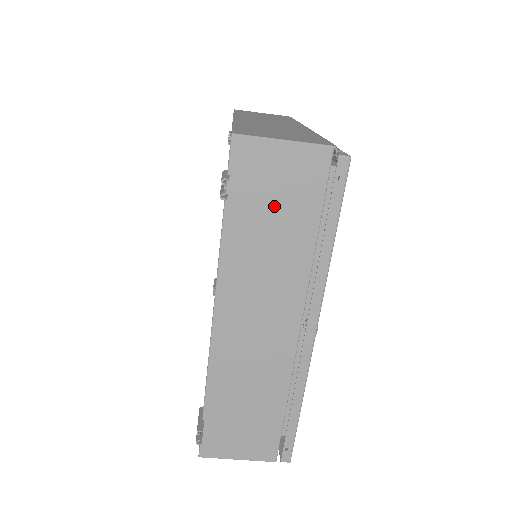
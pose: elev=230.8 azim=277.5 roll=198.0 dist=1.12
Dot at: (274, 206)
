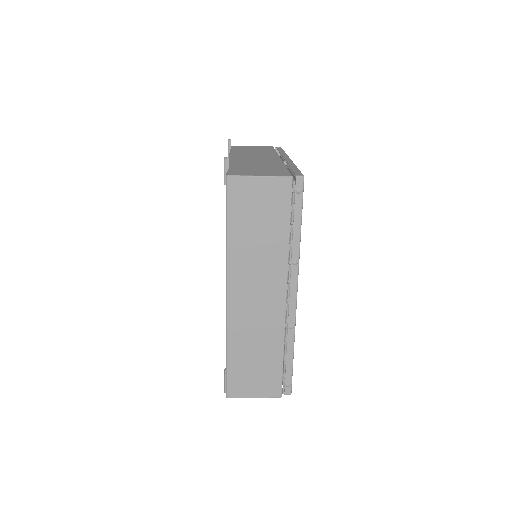
Dot at: occluded
